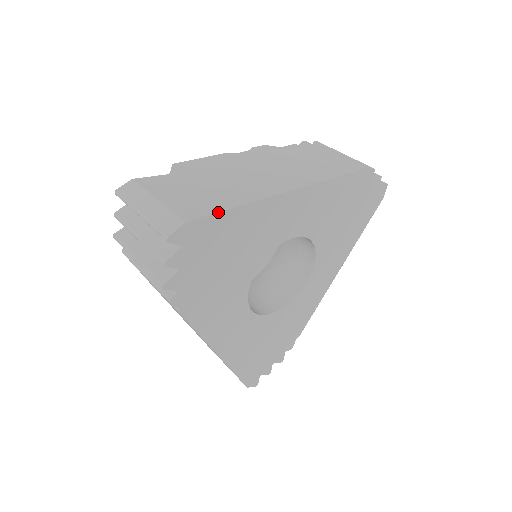
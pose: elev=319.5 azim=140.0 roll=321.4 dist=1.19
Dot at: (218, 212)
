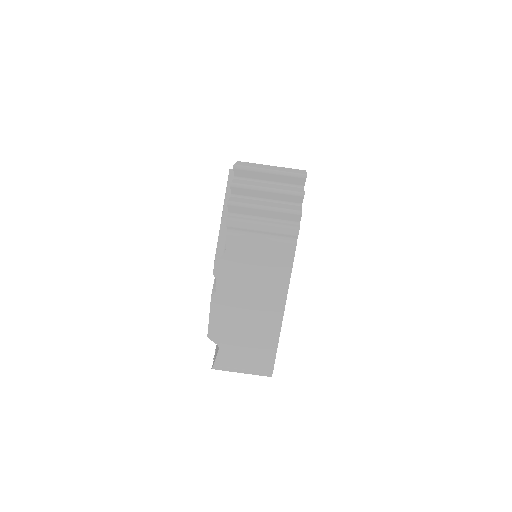
Dot at: occluded
